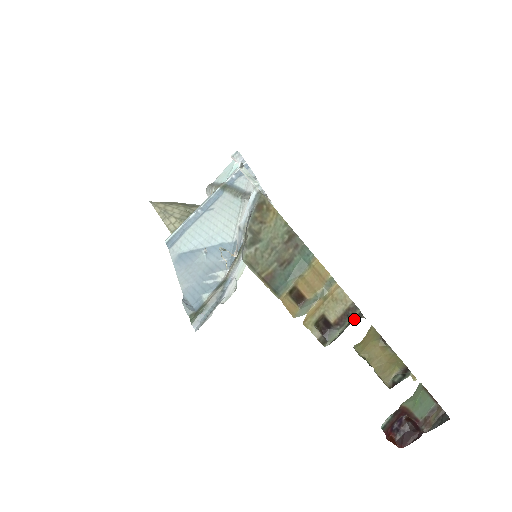
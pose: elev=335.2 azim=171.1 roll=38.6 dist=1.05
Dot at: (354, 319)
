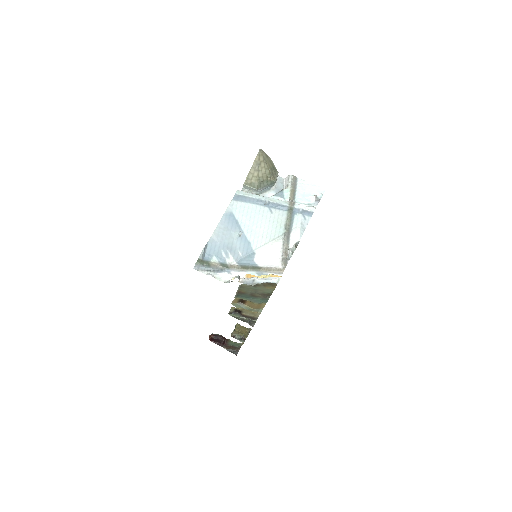
Dot at: (249, 323)
